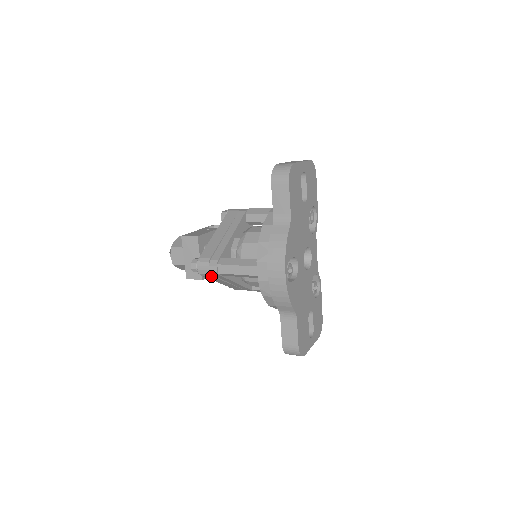
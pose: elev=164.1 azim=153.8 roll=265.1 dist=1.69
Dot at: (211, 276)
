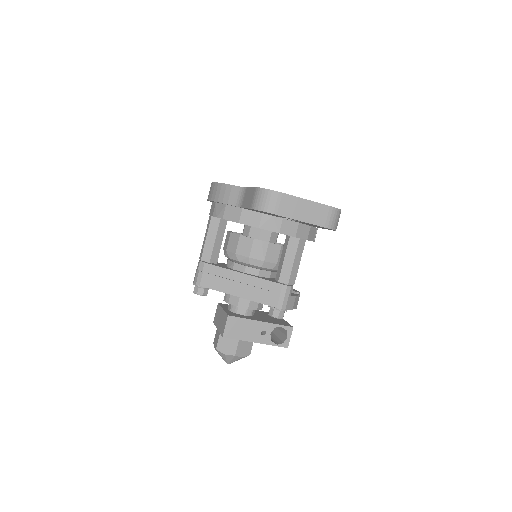
Dot at: (203, 274)
